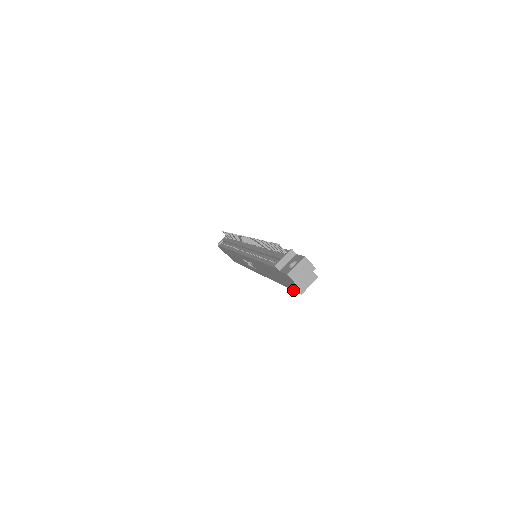
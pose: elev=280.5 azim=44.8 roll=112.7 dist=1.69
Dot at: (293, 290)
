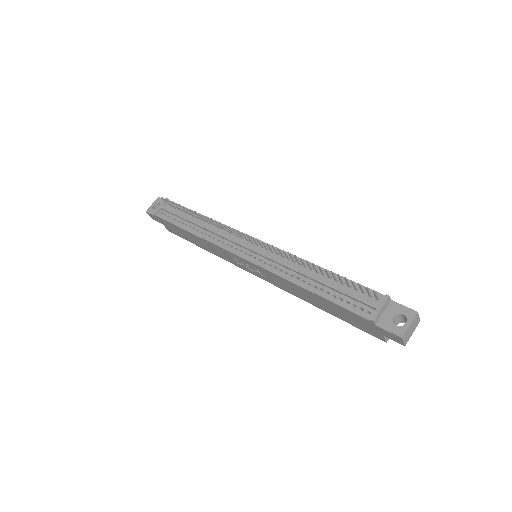
Dot at: (364, 331)
